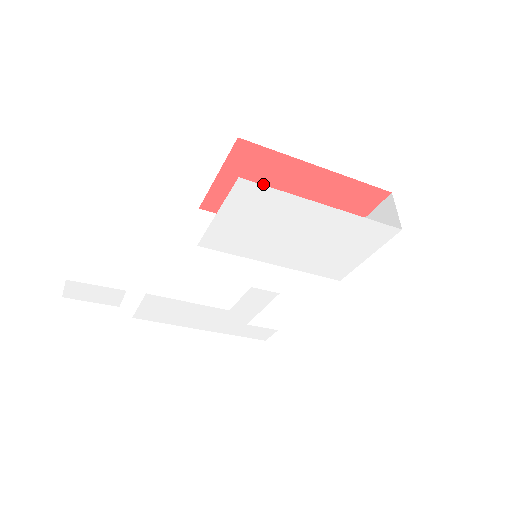
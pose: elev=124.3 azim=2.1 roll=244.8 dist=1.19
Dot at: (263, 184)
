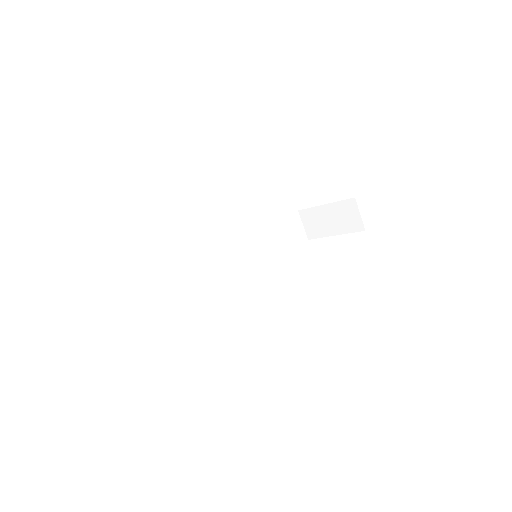
Dot at: occluded
